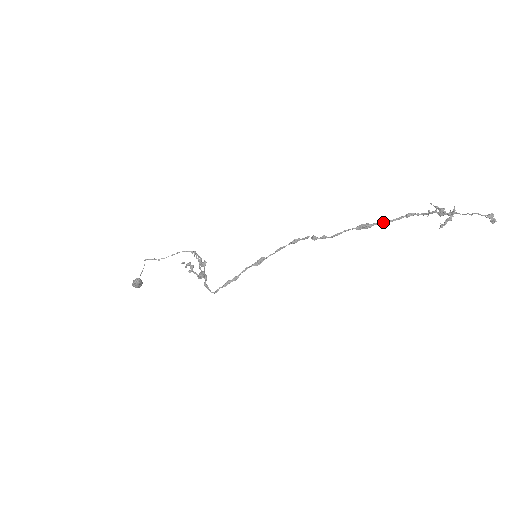
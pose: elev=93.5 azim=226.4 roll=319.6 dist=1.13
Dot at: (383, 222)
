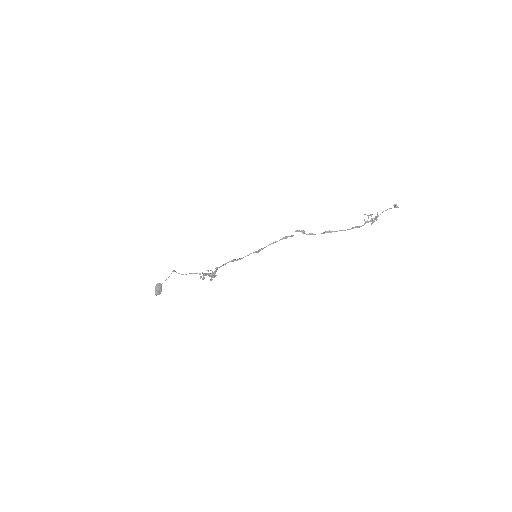
Dot at: (339, 230)
